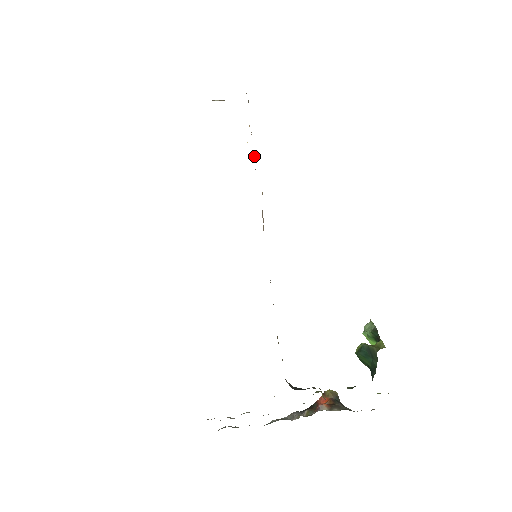
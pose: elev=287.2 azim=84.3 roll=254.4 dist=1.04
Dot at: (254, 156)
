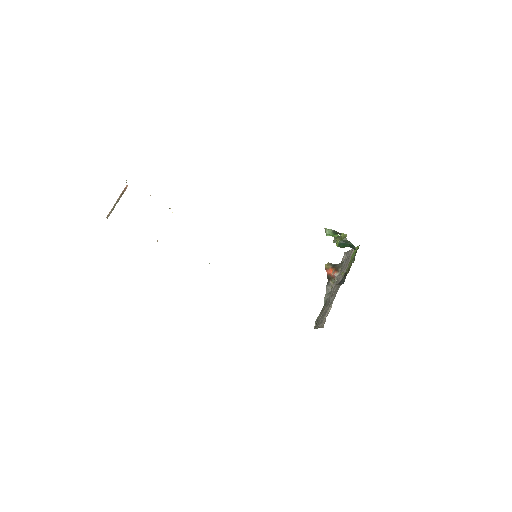
Dot at: occluded
